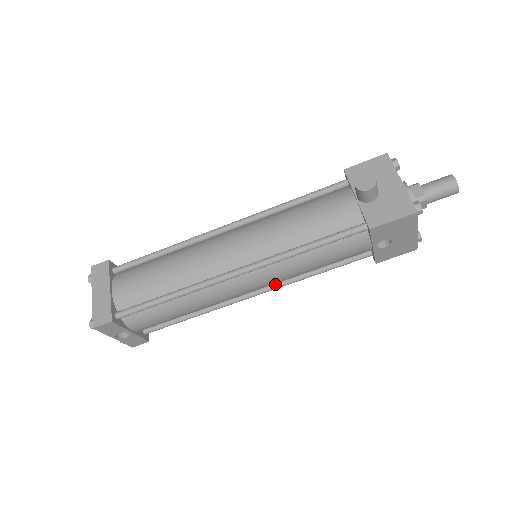
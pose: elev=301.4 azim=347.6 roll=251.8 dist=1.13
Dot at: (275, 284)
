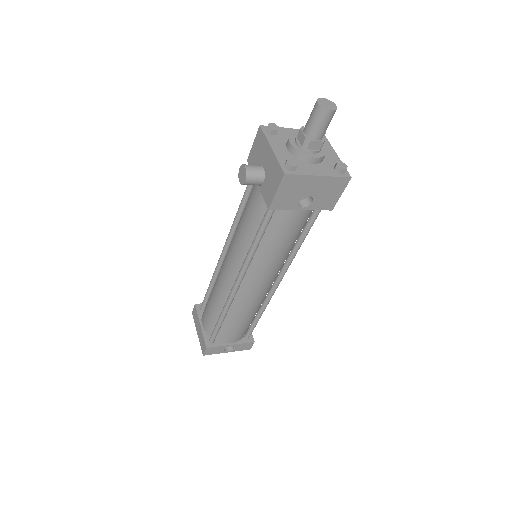
Dot at: (282, 268)
